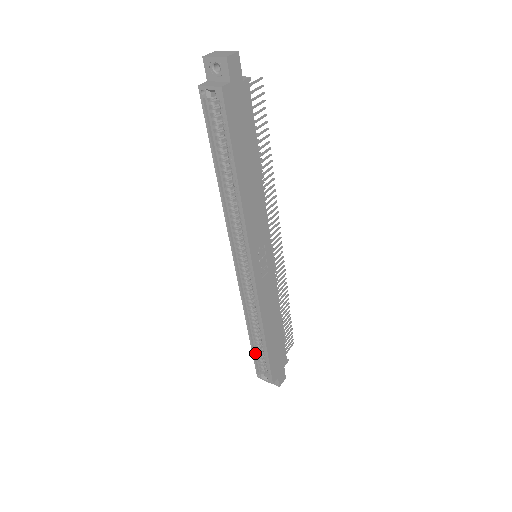
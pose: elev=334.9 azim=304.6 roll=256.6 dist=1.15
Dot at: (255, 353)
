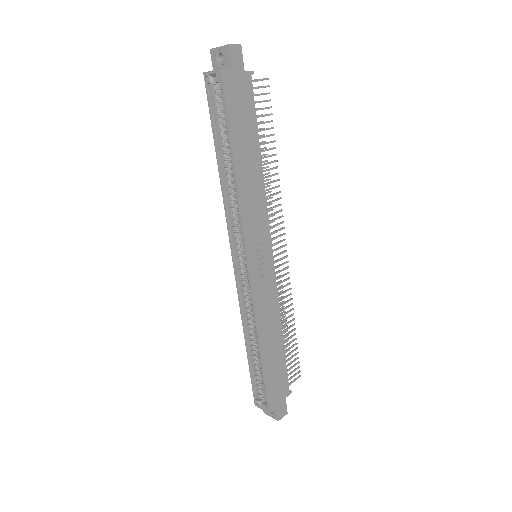
Dot at: (253, 373)
